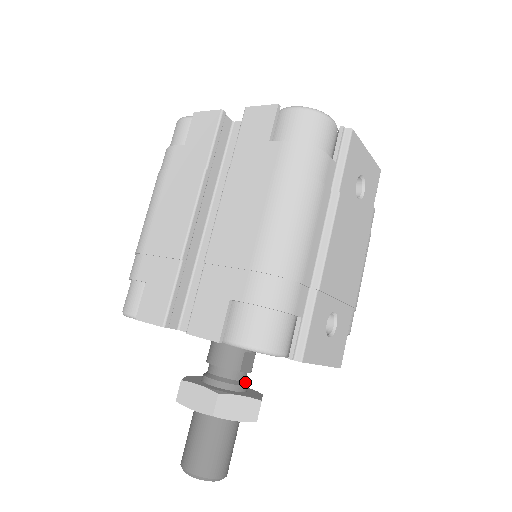
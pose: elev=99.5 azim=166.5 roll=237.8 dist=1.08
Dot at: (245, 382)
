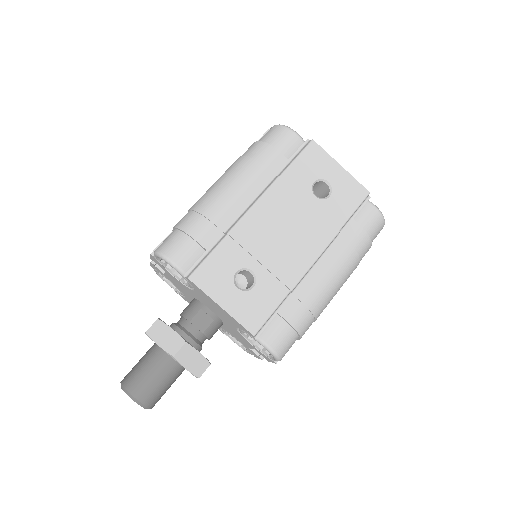
Dot at: (194, 337)
